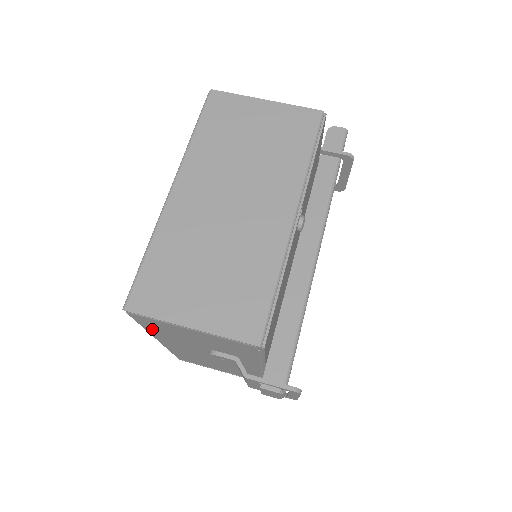
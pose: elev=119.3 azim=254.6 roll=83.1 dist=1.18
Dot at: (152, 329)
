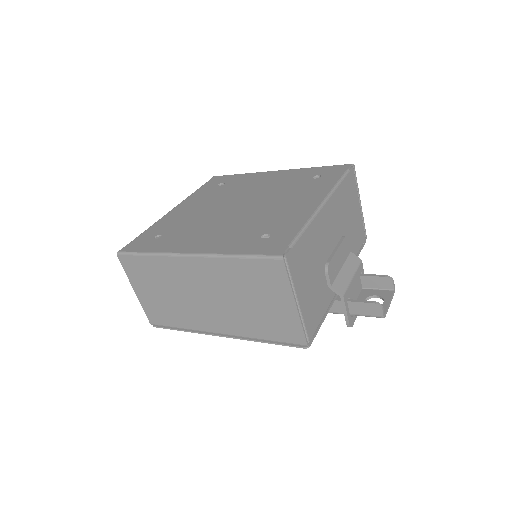
Dot at: occluded
